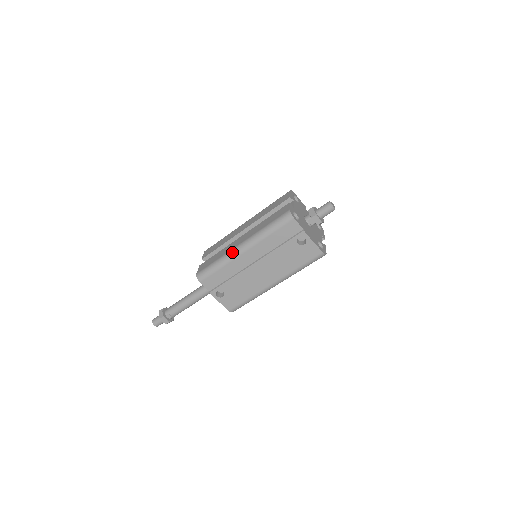
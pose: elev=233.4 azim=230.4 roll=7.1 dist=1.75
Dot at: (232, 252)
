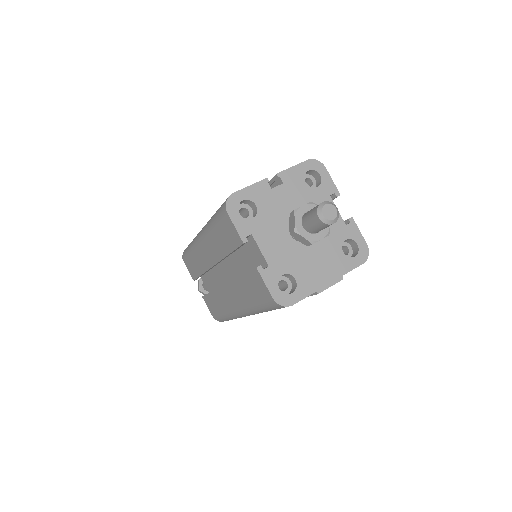
Dot at: (235, 316)
